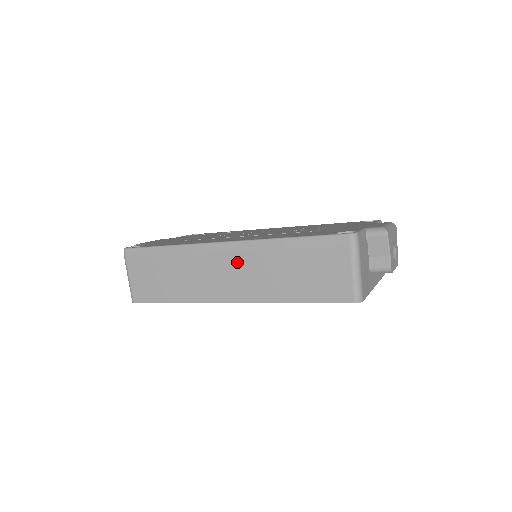
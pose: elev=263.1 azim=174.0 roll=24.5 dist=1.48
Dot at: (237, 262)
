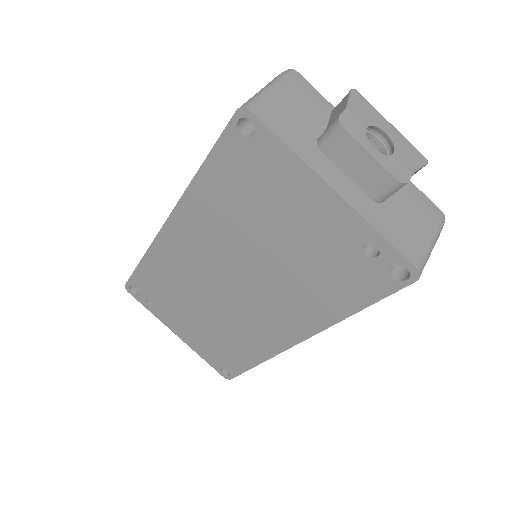
Dot at: occluded
